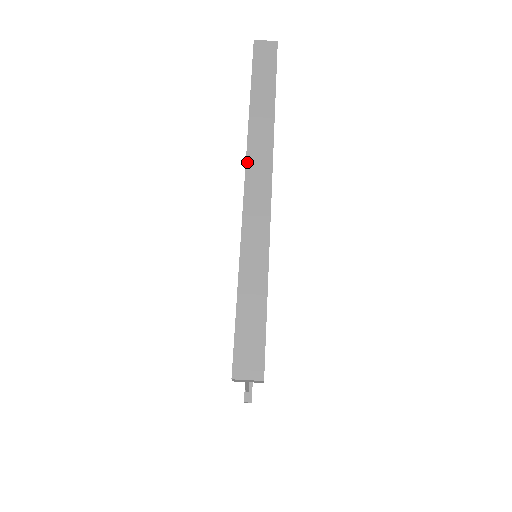
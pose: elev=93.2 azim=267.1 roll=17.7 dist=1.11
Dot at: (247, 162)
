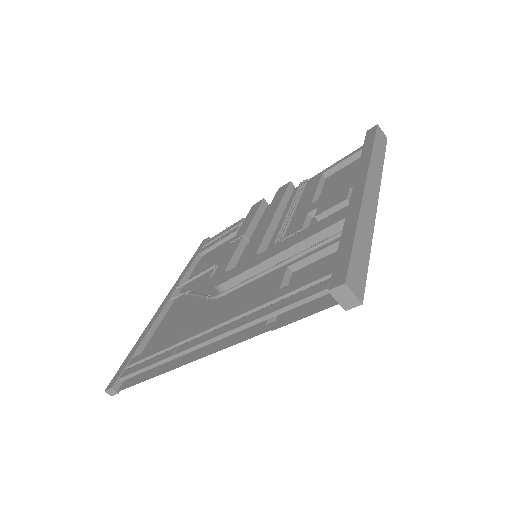
Dot at: (368, 173)
